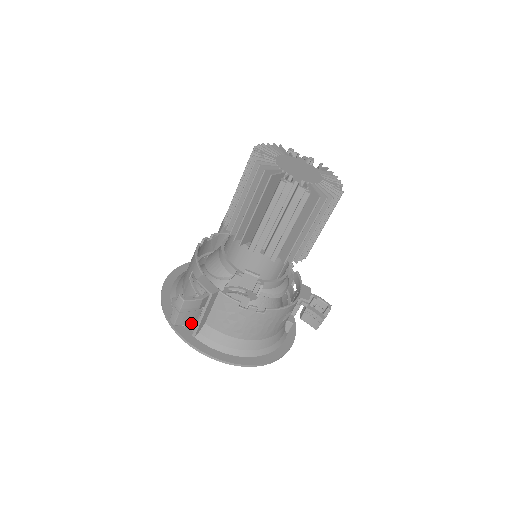
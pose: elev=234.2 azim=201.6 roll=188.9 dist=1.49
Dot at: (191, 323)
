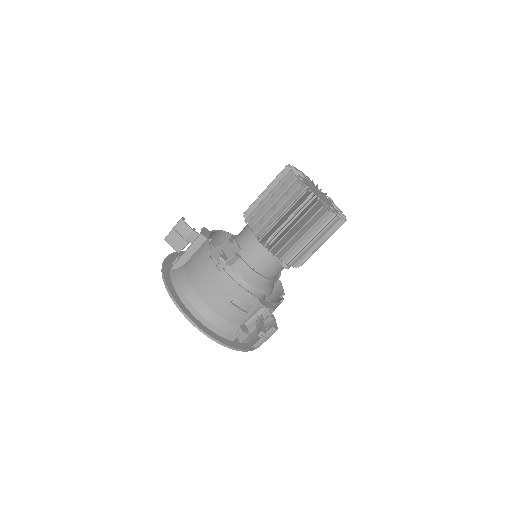
Dot at: occluded
